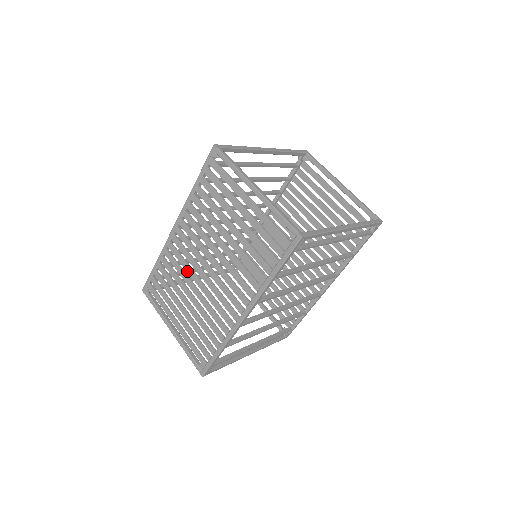
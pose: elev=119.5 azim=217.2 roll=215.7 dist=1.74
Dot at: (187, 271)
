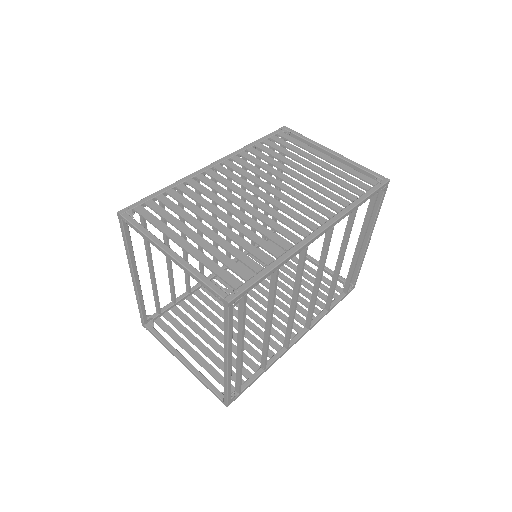
Dot at: (226, 196)
